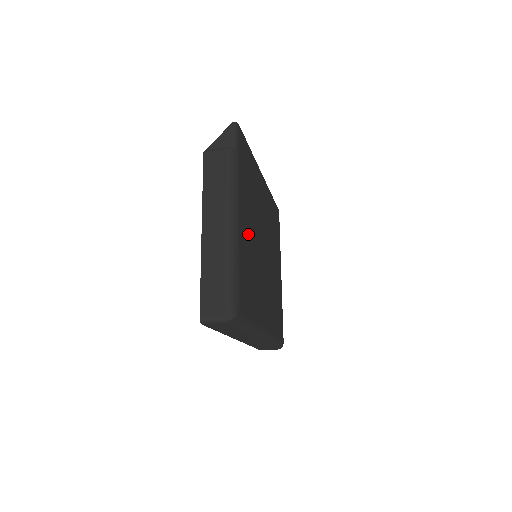
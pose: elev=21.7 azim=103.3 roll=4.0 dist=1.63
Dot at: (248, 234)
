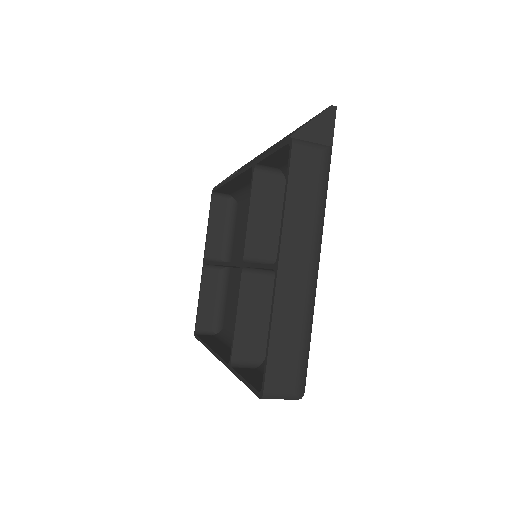
Dot at: occluded
